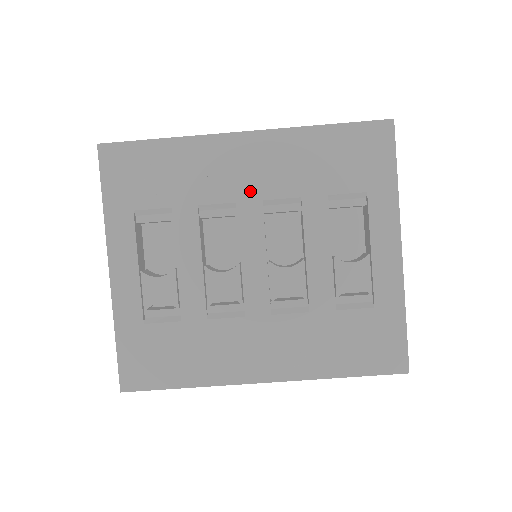
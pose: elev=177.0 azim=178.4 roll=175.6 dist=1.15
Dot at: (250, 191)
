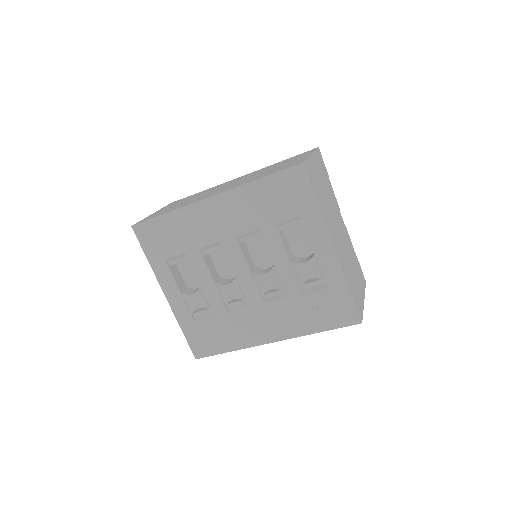
Dot at: (227, 233)
